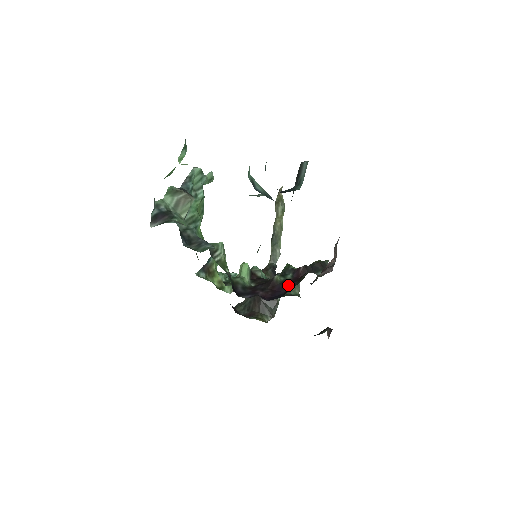
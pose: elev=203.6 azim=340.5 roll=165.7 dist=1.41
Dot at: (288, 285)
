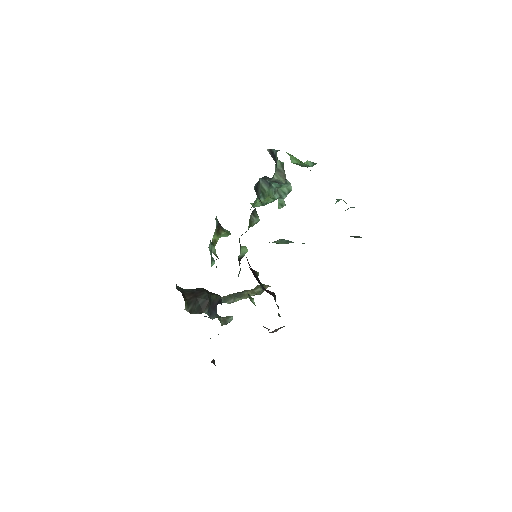
Dot at: (260, 283)
